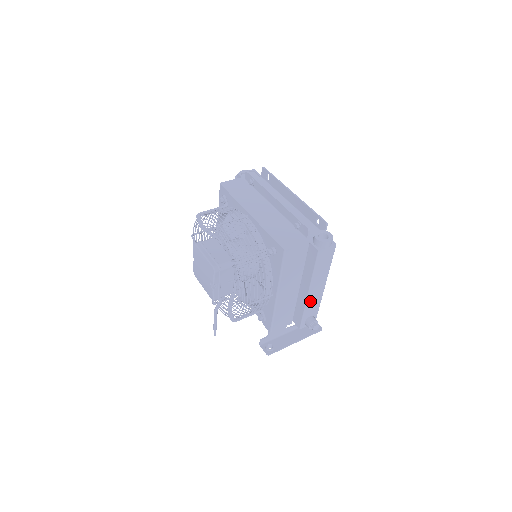
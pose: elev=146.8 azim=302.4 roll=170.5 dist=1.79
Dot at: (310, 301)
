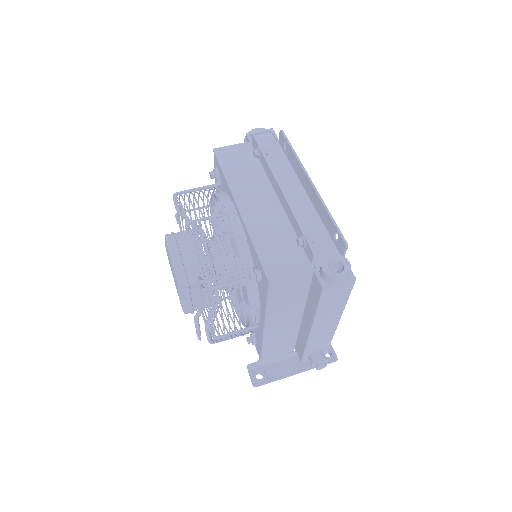
Dot at: (315, 338)
